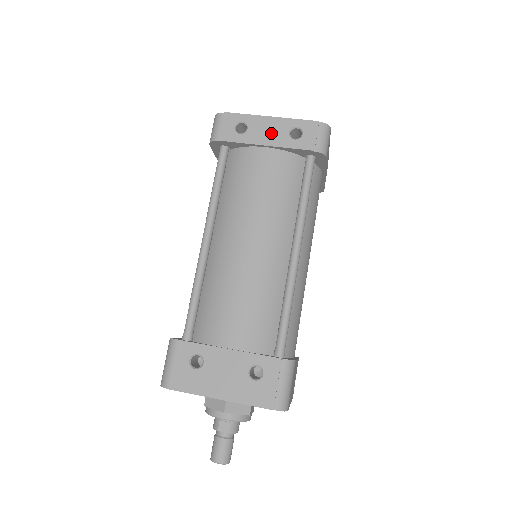
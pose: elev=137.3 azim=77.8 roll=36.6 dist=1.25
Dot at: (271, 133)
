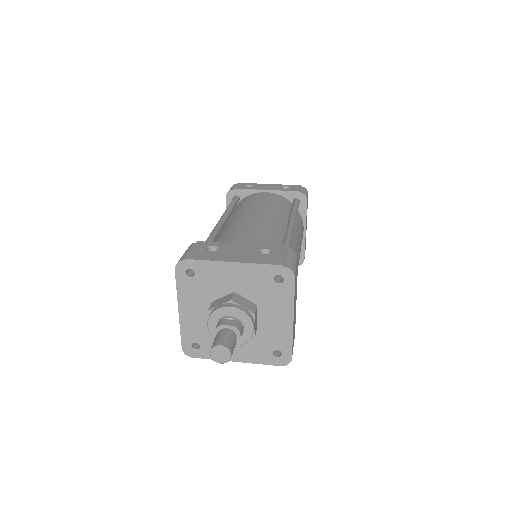
Dot at: (270, 187)
